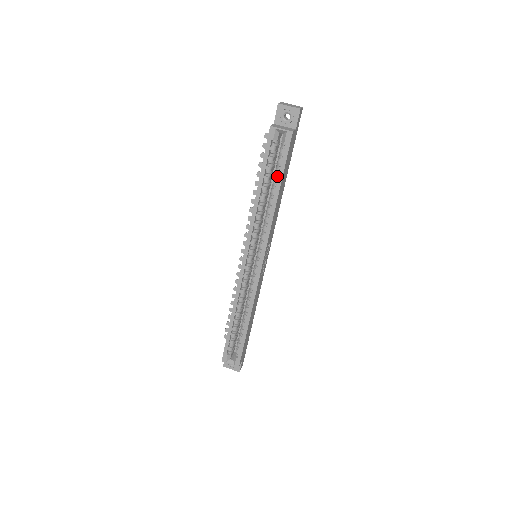
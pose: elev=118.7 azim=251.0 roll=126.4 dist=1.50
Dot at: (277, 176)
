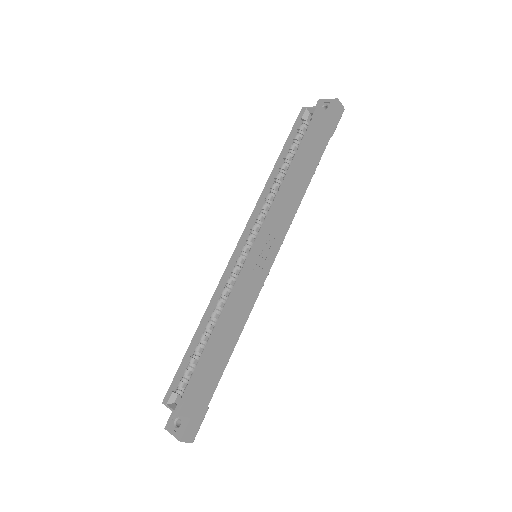
Dot at: occluded
